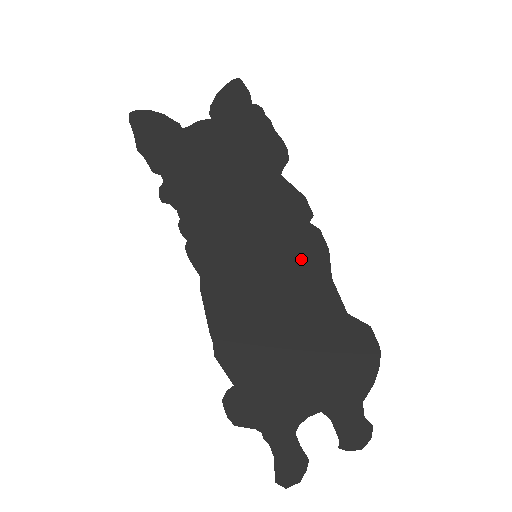
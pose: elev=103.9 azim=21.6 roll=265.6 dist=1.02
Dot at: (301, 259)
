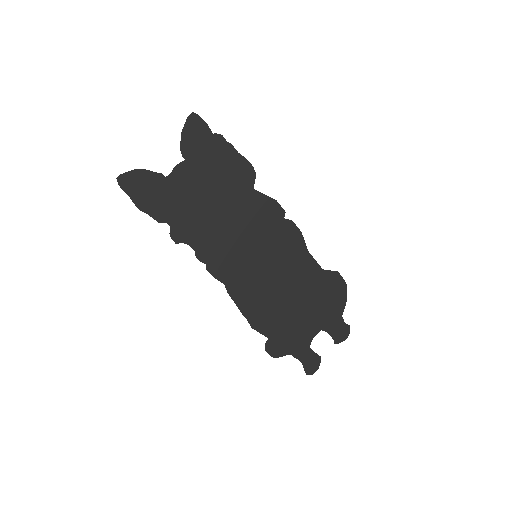
Dot at: (286, 246)
